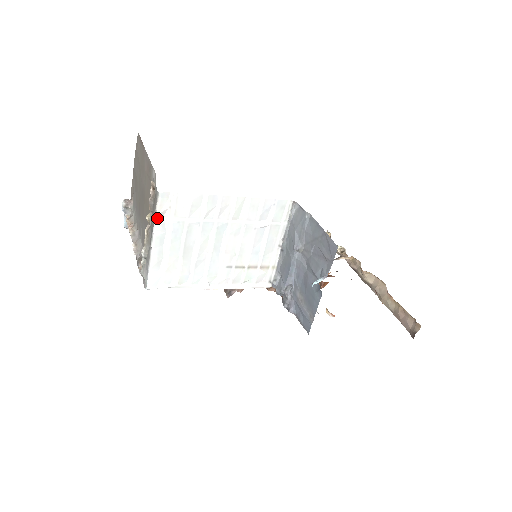
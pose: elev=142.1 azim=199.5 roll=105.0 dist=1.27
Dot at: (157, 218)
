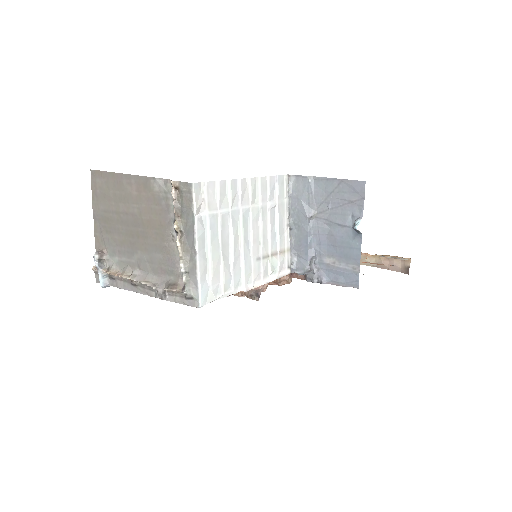
Dot at: (195, 215)
